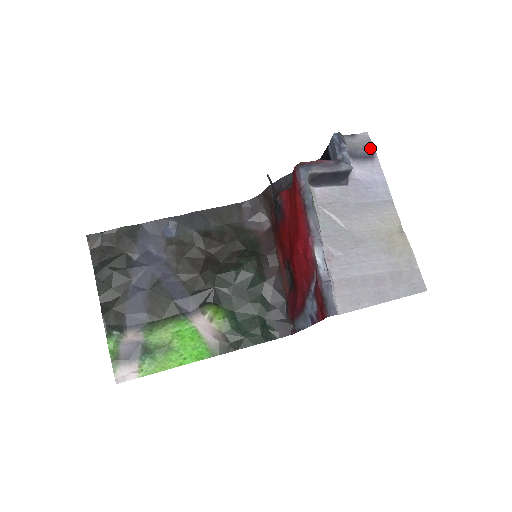
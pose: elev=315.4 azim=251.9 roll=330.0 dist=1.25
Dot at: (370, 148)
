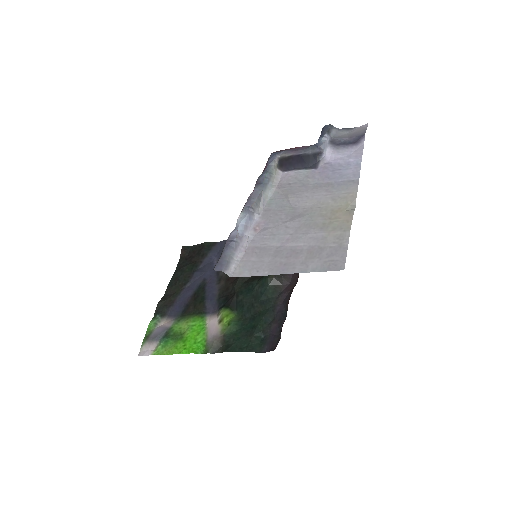
Dot at: (360, 135)
